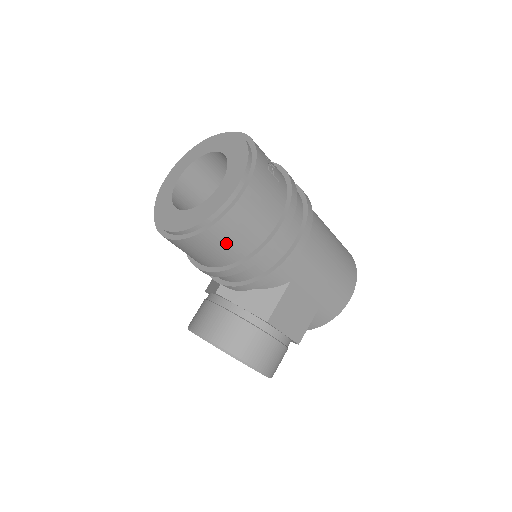
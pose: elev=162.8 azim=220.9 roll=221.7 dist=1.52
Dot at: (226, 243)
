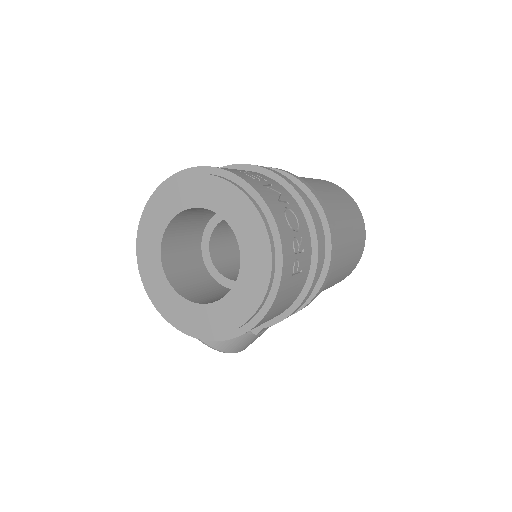
Dot at: occluded
